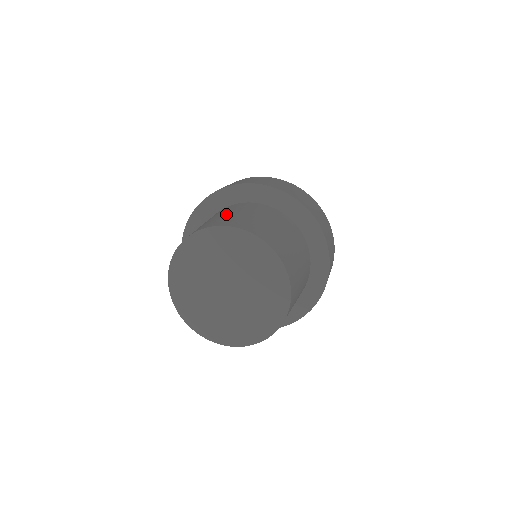
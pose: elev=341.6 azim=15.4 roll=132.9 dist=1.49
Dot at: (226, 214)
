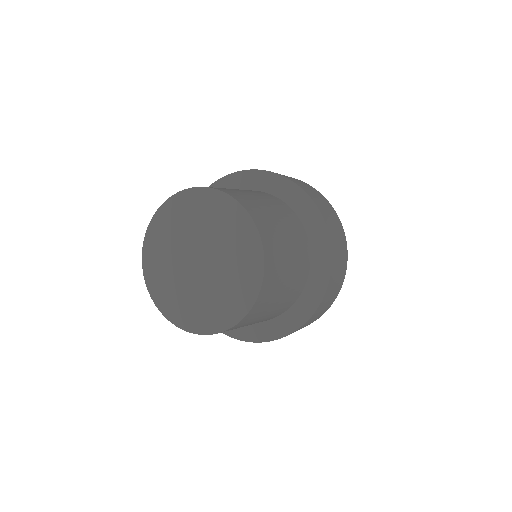
Dot at: occluded
